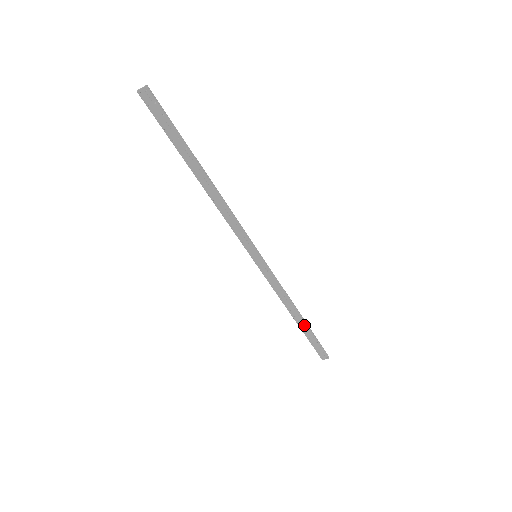
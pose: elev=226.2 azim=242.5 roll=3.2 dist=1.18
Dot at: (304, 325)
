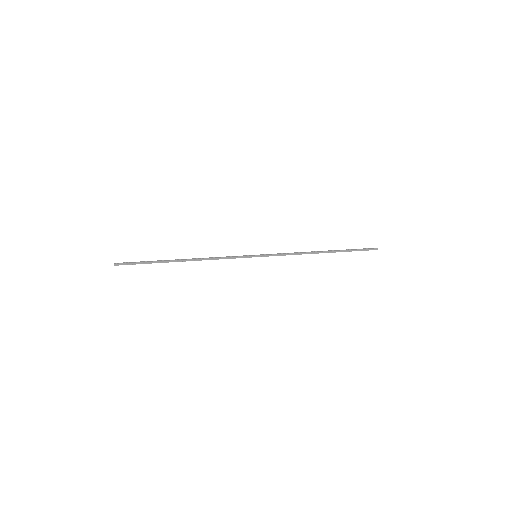
Dot at: (333, 252)
